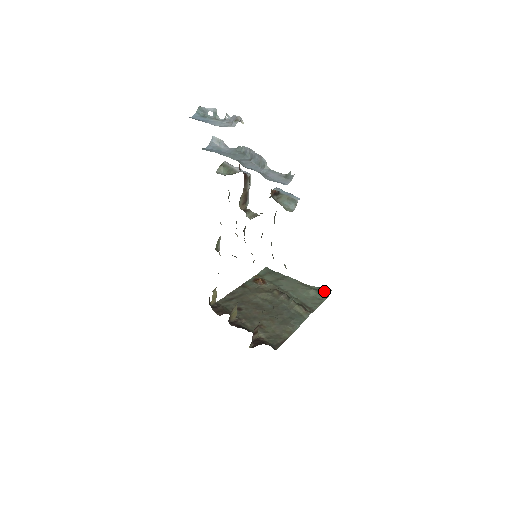
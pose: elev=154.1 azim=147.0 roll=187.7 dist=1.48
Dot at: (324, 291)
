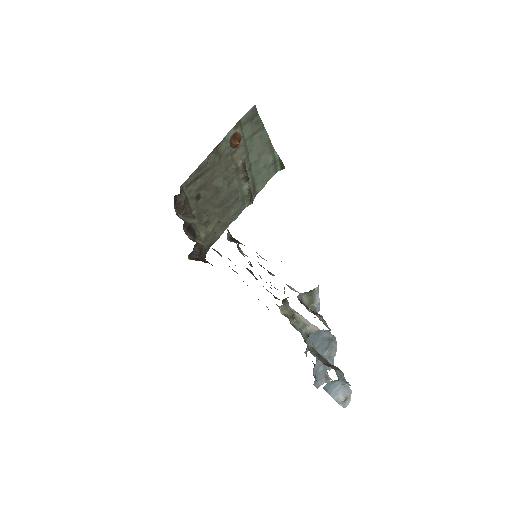
Dot at: (280, 165)
